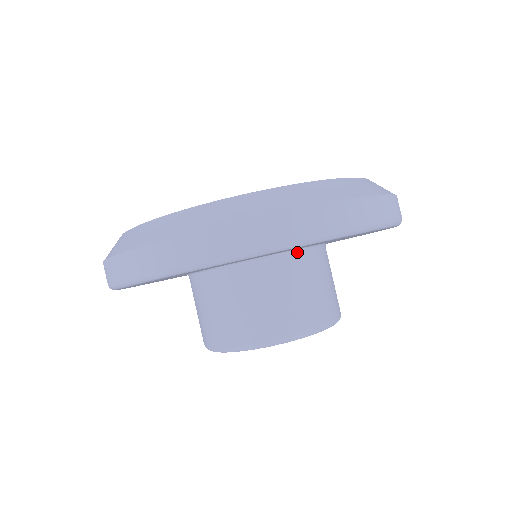
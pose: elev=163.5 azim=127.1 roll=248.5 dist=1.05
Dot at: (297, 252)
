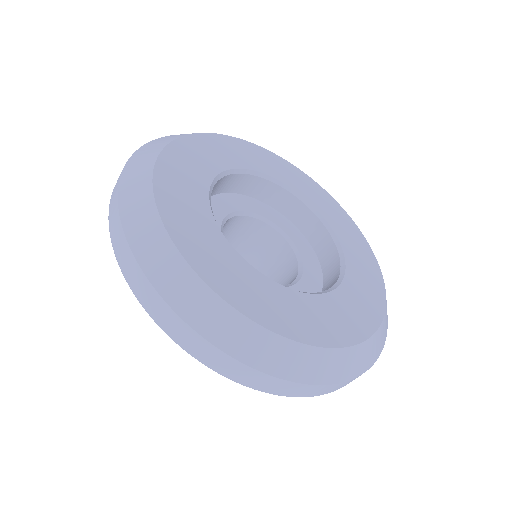
Dot at: occluded
